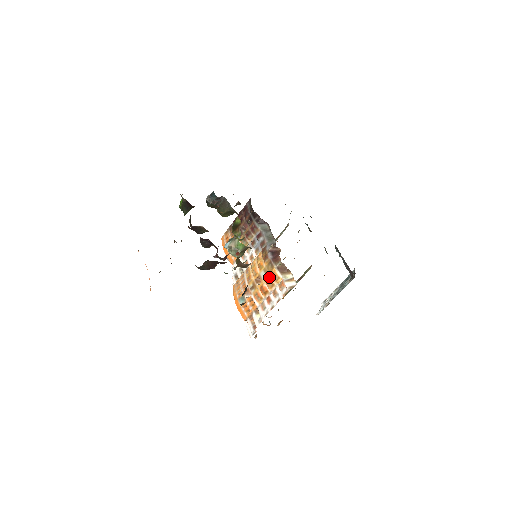
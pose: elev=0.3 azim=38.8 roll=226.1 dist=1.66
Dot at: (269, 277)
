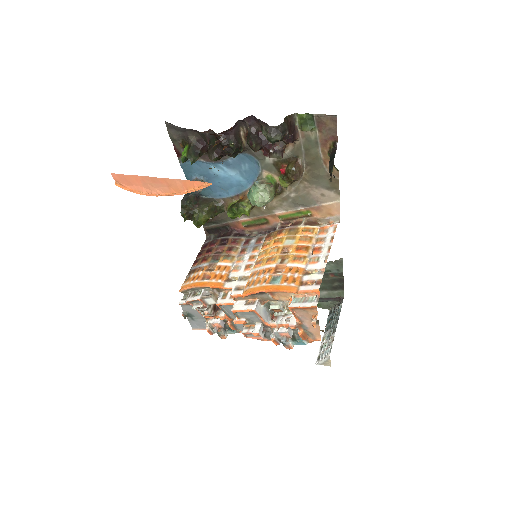
Dot at: (300, 236)
